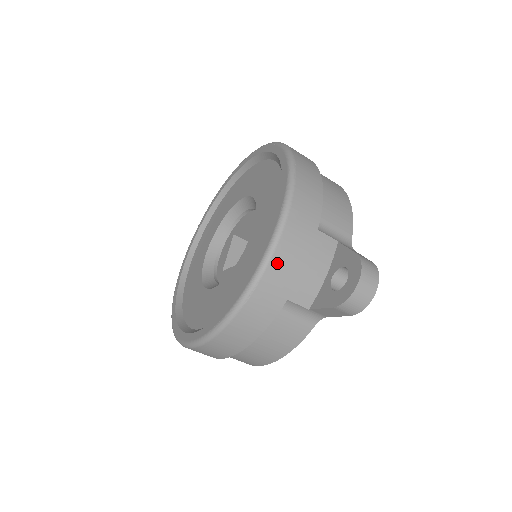
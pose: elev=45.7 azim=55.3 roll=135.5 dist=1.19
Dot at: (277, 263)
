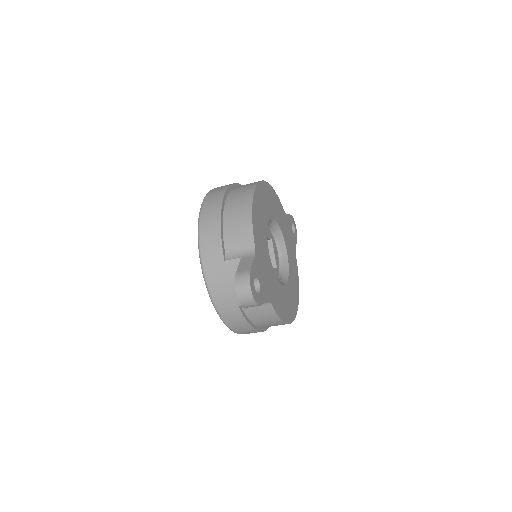
Dot at: (215, 294)
